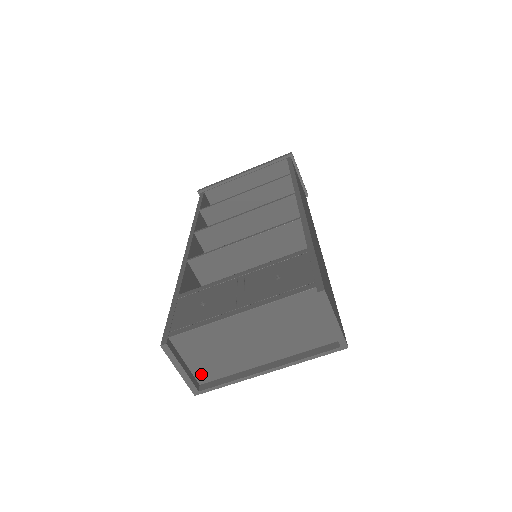
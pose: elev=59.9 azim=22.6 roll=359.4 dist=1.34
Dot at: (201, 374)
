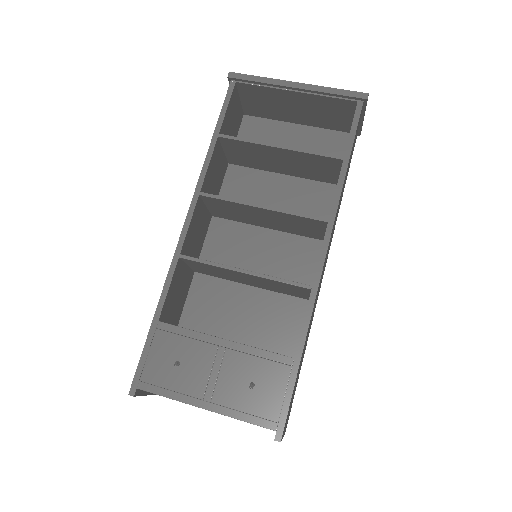
Dot at: occluded
